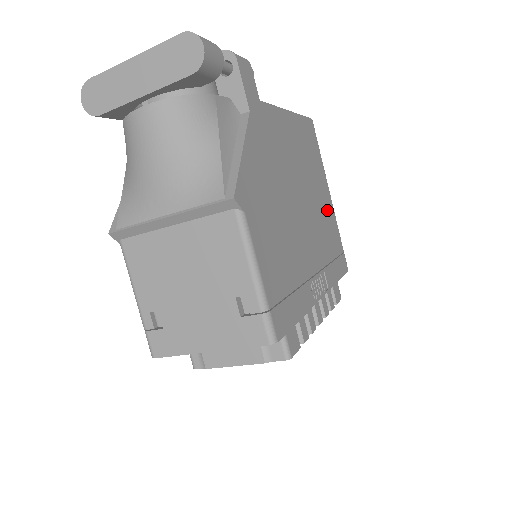
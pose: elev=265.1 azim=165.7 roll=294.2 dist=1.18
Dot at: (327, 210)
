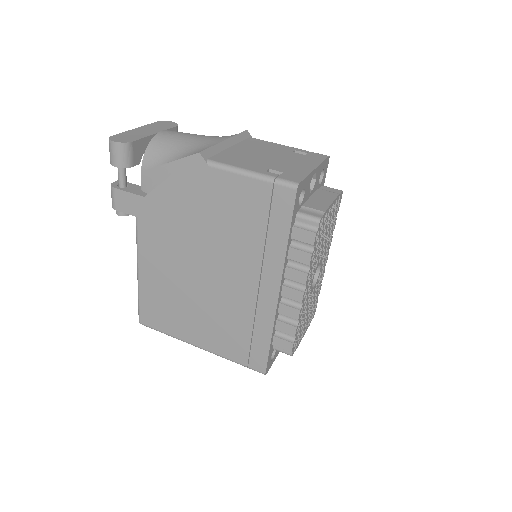
Dot at: occluded
